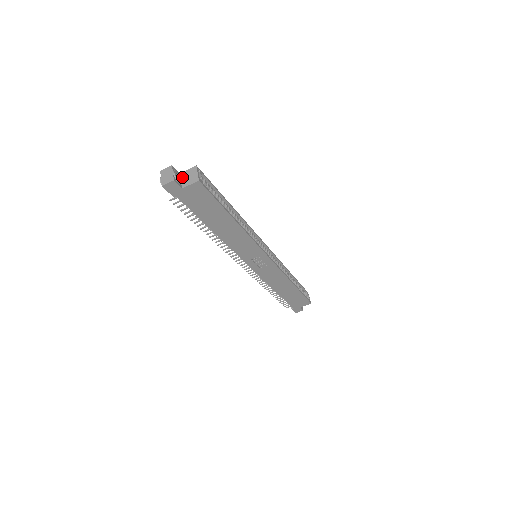
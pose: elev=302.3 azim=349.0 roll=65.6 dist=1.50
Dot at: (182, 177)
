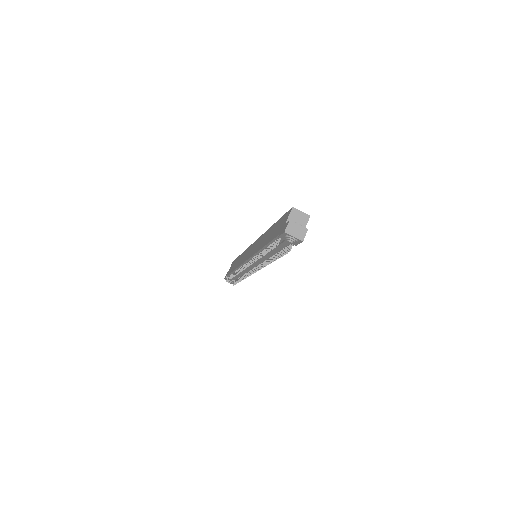
Dot at: occluded
